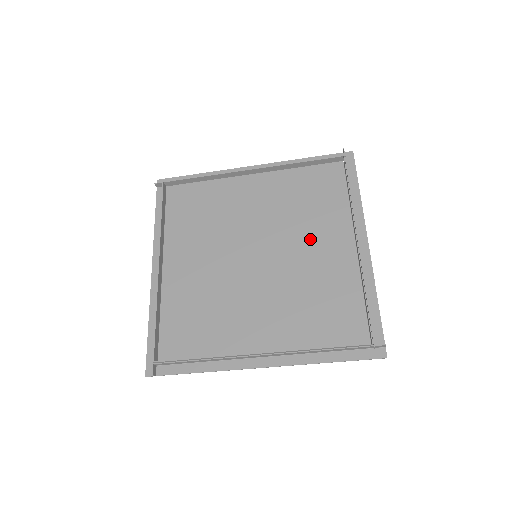
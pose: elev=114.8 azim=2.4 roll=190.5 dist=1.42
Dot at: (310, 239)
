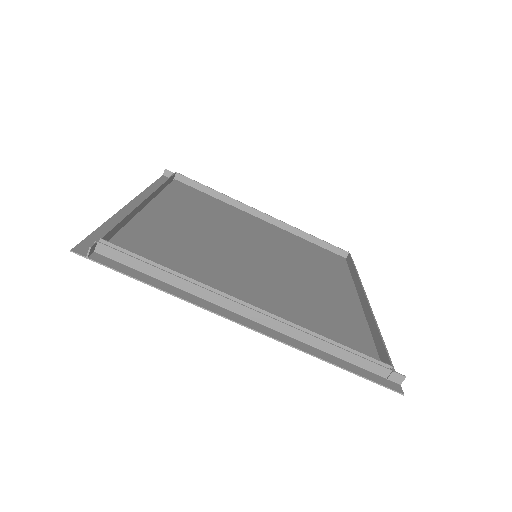
Dot at: (315, 276)
